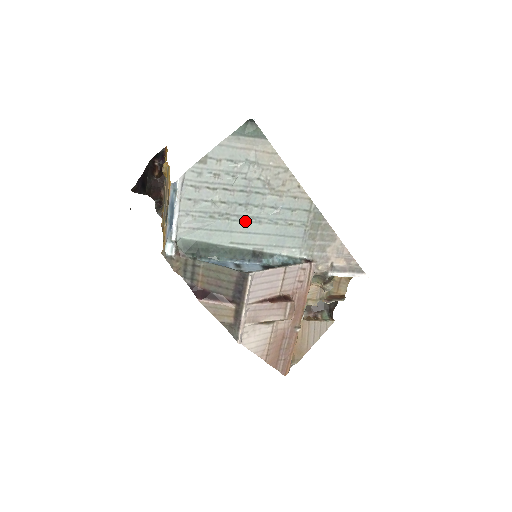
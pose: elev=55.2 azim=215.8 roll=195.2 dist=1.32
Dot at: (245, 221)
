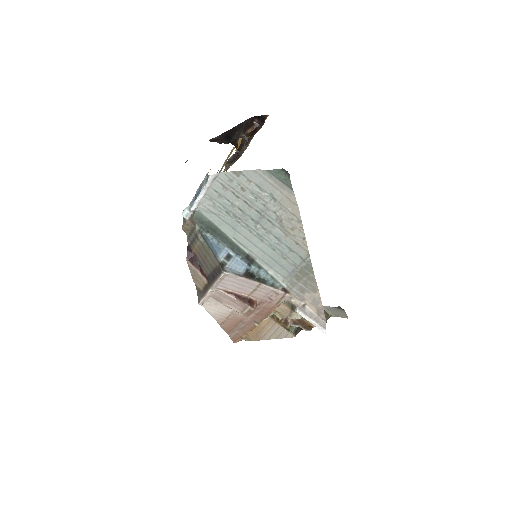
Dot at: (251, 232)
